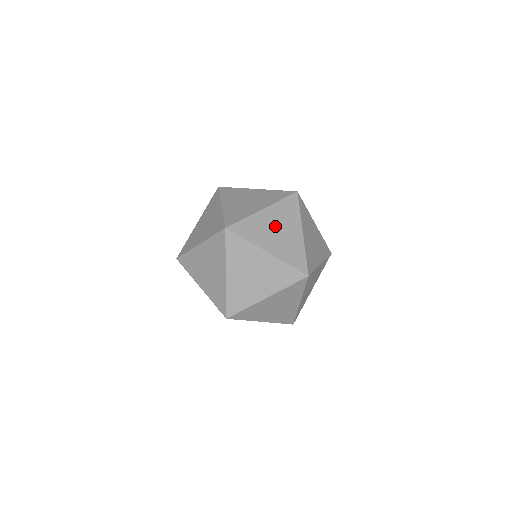
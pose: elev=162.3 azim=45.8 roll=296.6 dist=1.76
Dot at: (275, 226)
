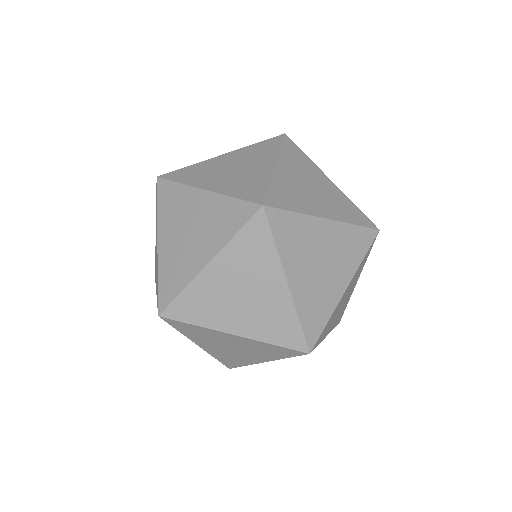
Dot at: (232, 165)
